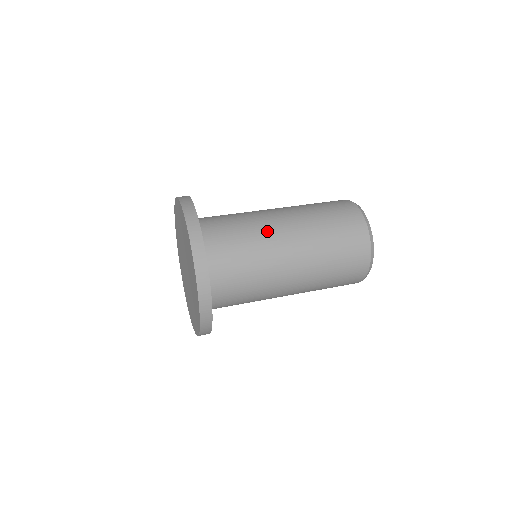
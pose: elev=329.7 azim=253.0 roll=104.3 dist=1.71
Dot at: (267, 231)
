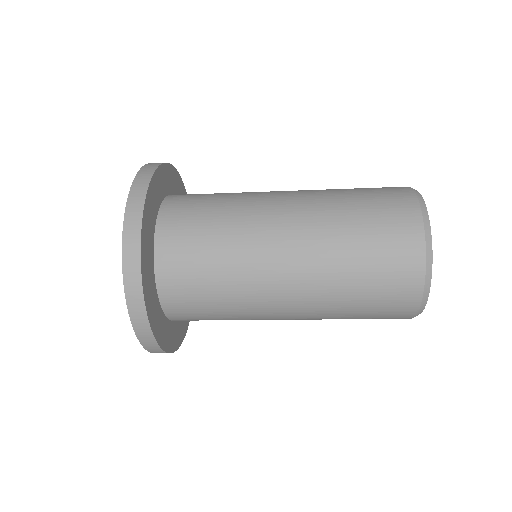
Dot at: (257, 197)
